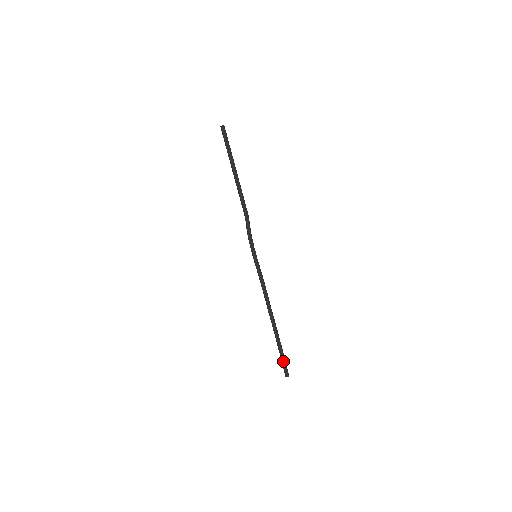
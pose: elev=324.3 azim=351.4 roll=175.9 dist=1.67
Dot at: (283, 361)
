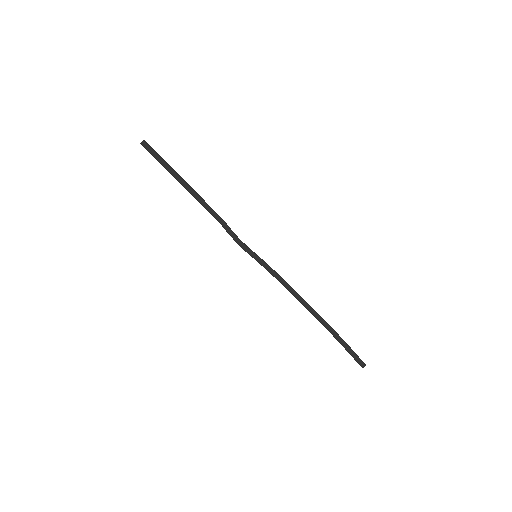
Dot at: (351, 350)
